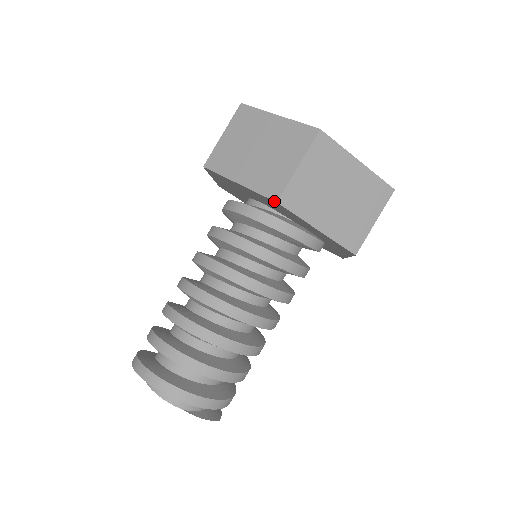
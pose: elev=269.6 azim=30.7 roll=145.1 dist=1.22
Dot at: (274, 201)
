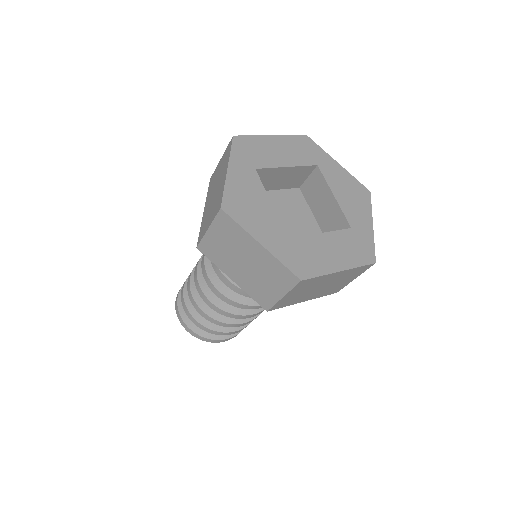
Dot at: occluded
